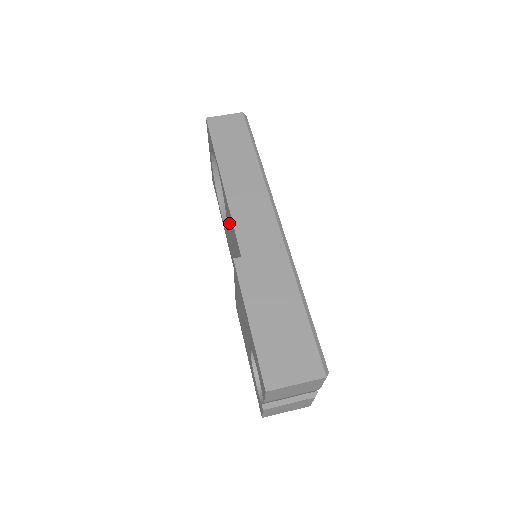
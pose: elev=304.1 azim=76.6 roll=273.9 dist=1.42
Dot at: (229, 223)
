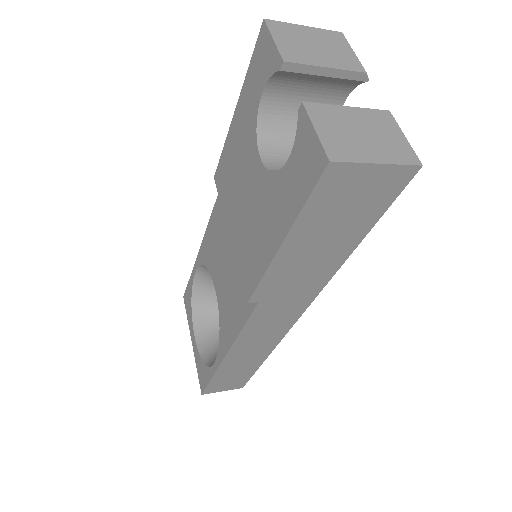
Dot at: (214, 254)
